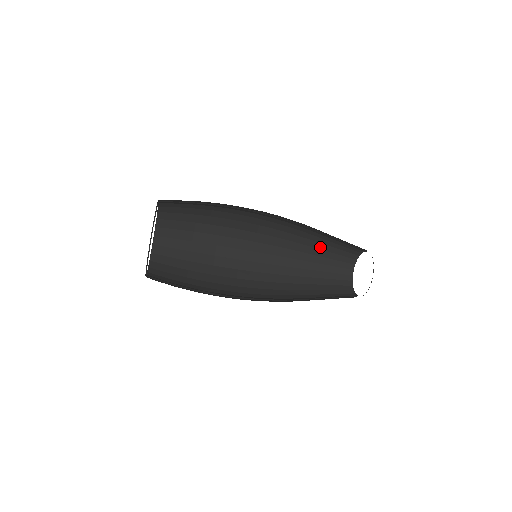
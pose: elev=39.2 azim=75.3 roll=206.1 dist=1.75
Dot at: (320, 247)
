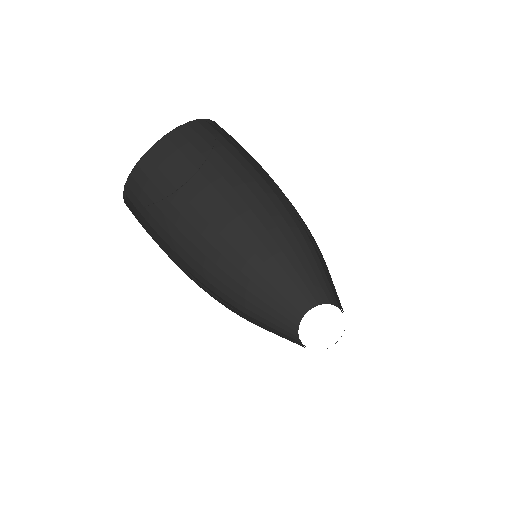
Dot at: (293, 277)
